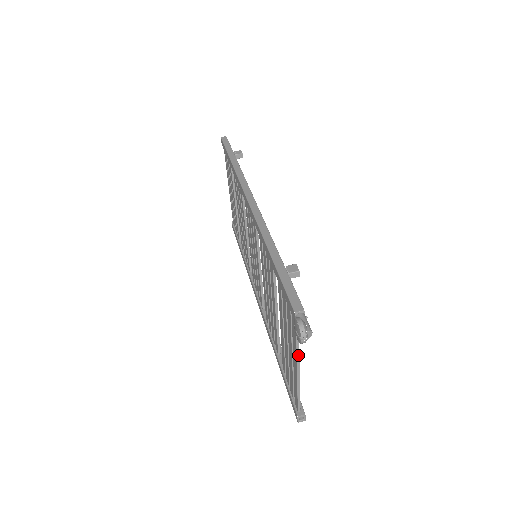
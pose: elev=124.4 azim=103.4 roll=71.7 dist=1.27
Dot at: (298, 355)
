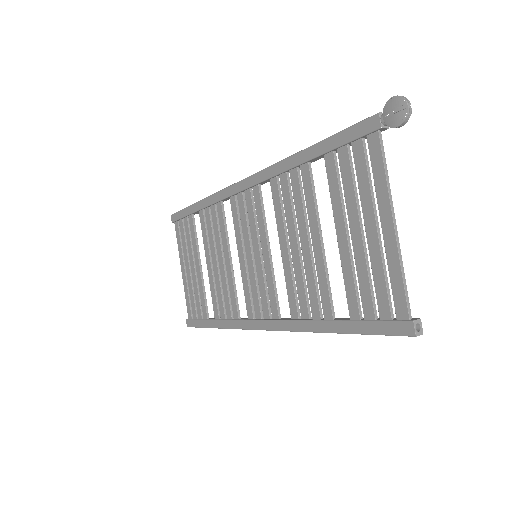
Dot at: (390, 196)
